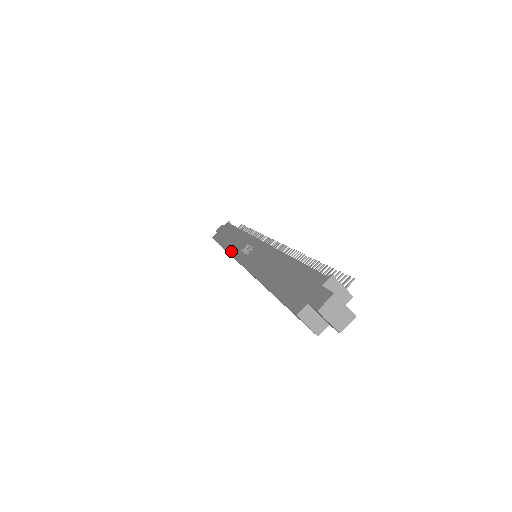
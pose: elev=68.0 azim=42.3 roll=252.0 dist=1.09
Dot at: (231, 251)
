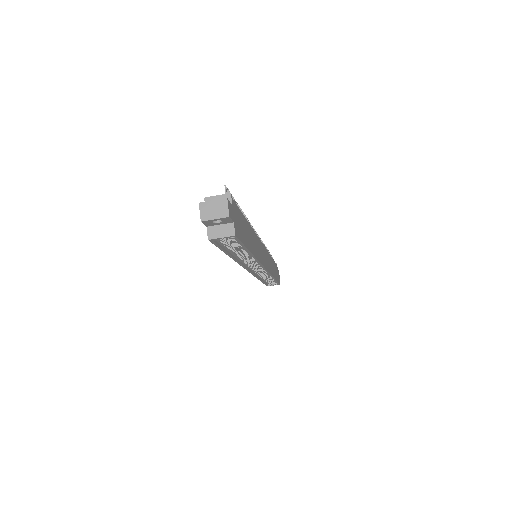
Dot at: occluded
